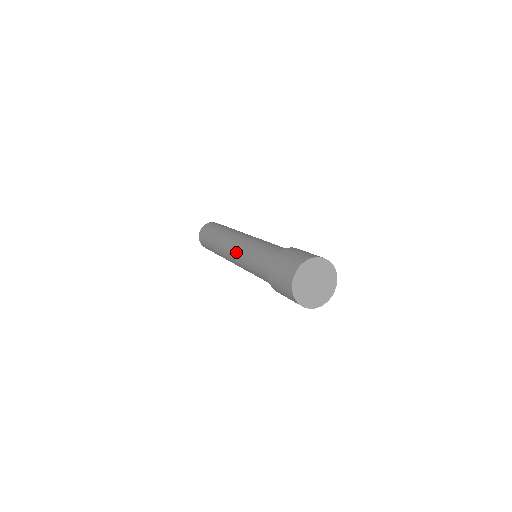
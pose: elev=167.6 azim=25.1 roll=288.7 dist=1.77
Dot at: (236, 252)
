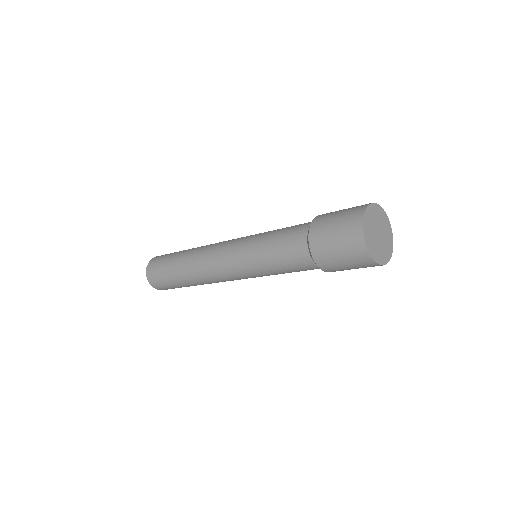
Dot at: (237, 240)
